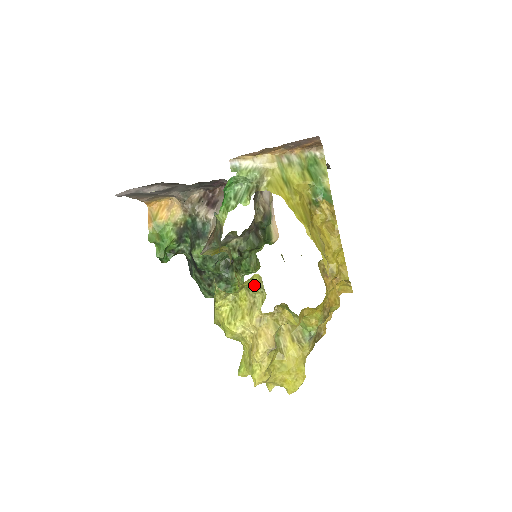
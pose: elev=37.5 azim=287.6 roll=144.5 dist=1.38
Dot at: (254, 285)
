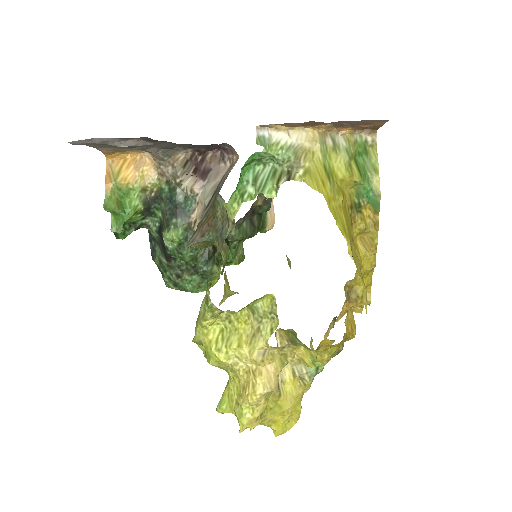
Dot at: (262, 306)
